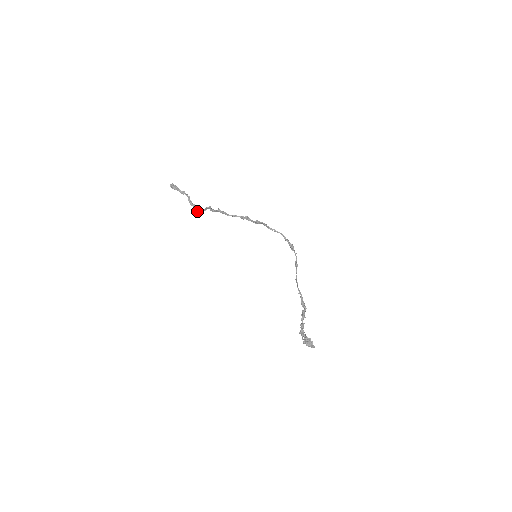
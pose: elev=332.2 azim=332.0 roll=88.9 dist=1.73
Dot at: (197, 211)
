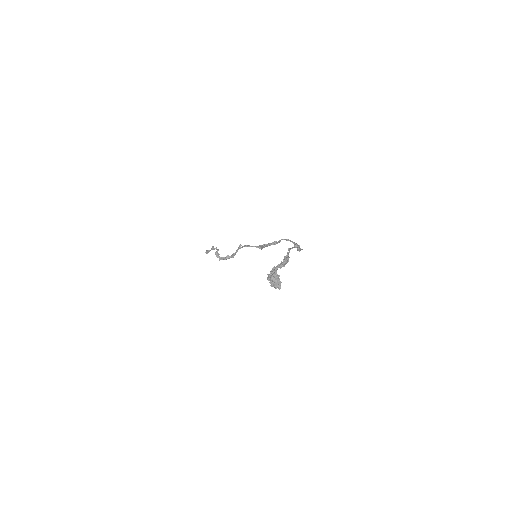
Dot at: occluded
